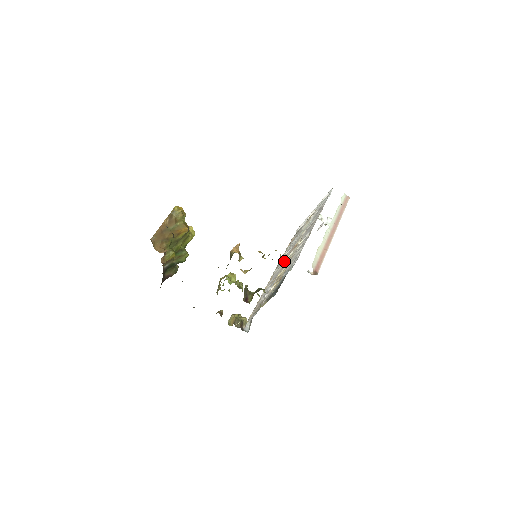
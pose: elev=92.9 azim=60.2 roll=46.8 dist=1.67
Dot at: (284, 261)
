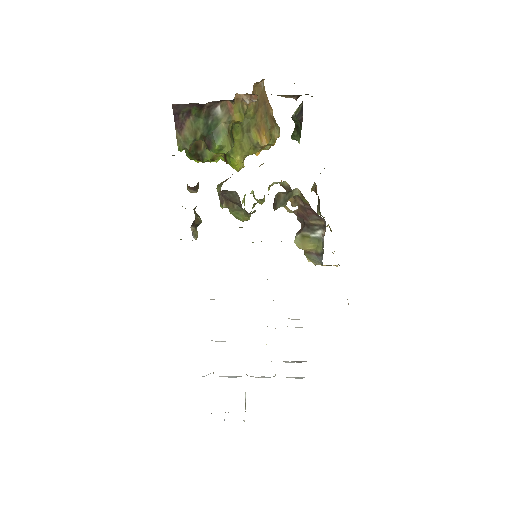
Dot at: occluded
